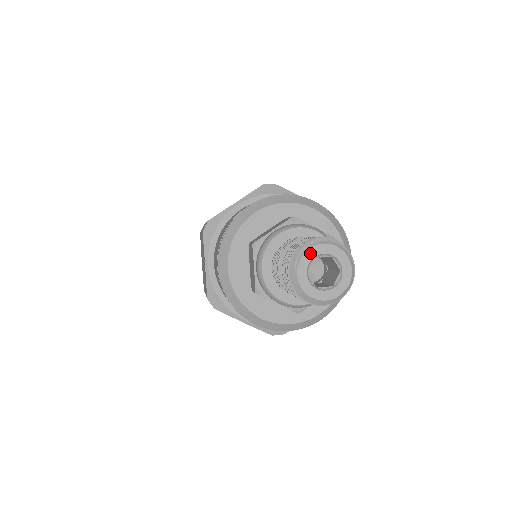
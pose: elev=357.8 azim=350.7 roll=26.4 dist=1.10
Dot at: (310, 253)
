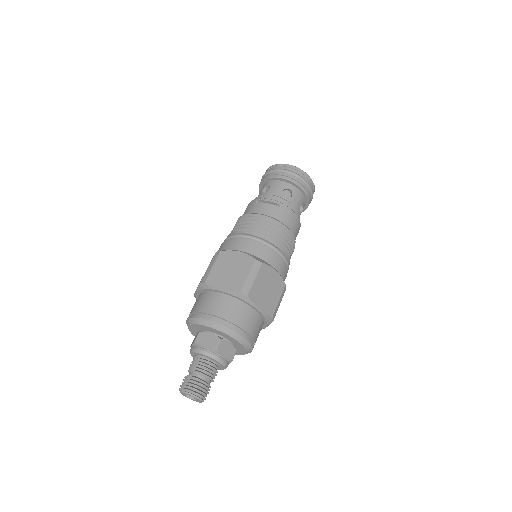
Dot at: (182, 393)
